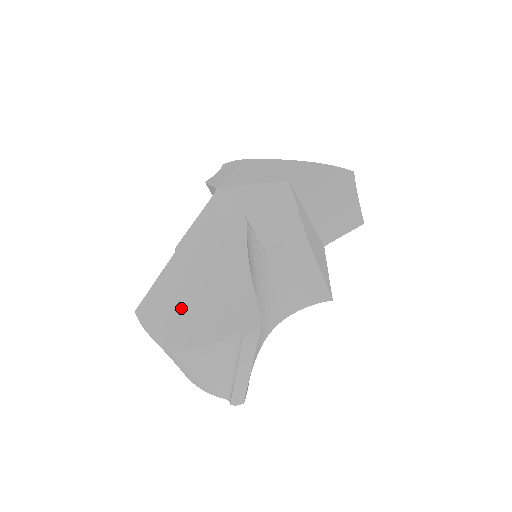
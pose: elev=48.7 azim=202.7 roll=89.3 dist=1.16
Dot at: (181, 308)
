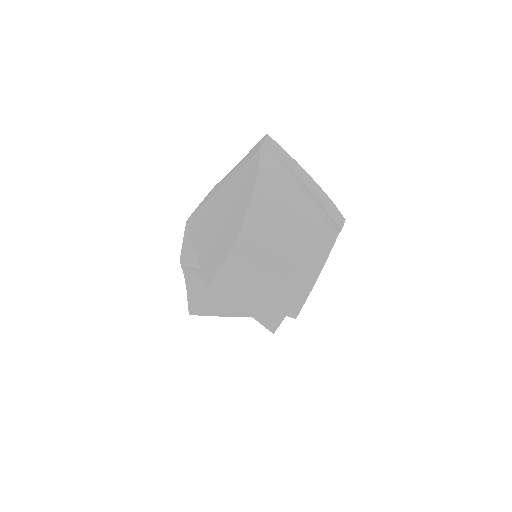
Dot at: (228, 217)
